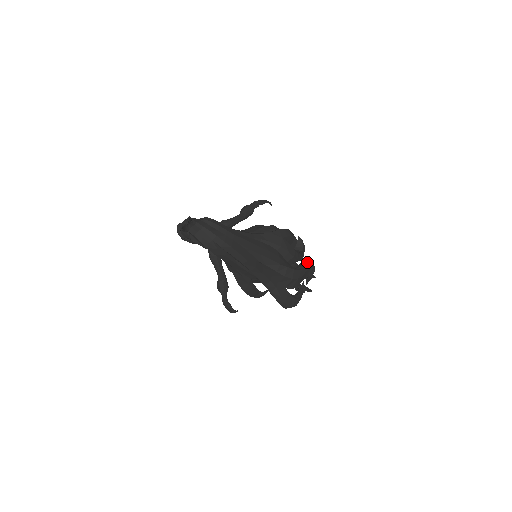
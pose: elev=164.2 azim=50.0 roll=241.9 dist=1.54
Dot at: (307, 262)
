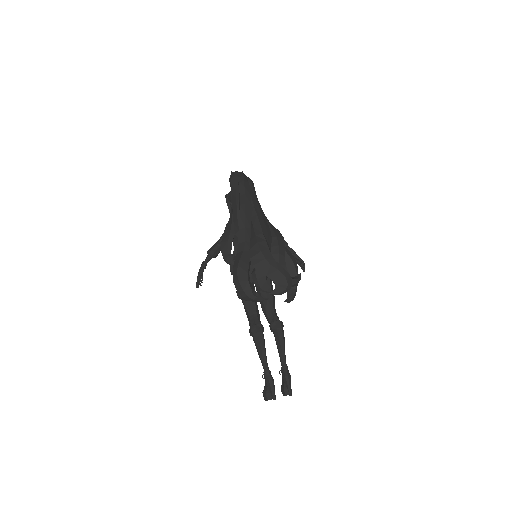
Dot at: occluded
